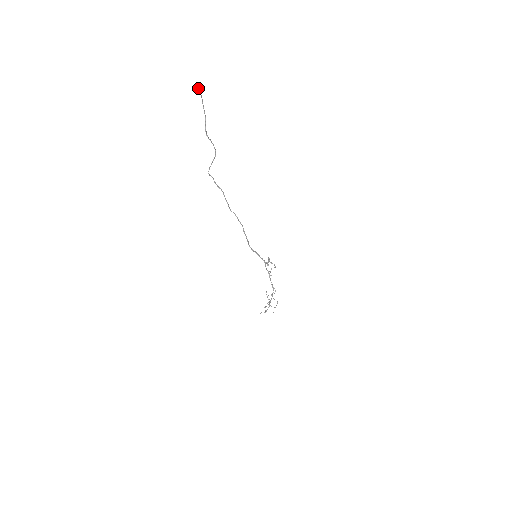
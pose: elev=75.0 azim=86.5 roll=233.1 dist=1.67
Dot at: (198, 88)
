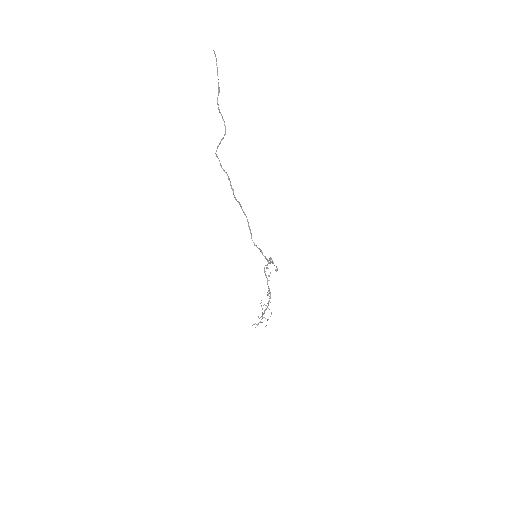
Dot at: (215, 54)
